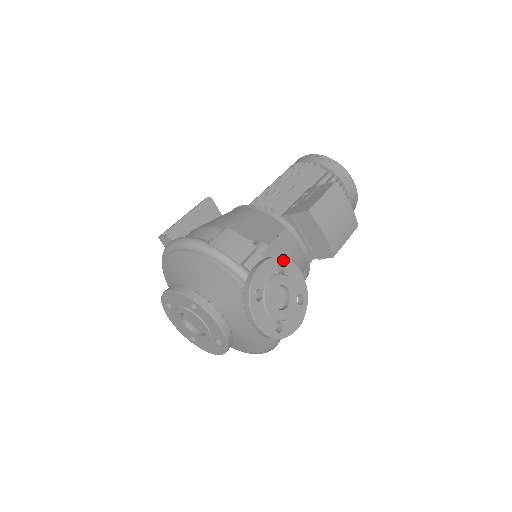
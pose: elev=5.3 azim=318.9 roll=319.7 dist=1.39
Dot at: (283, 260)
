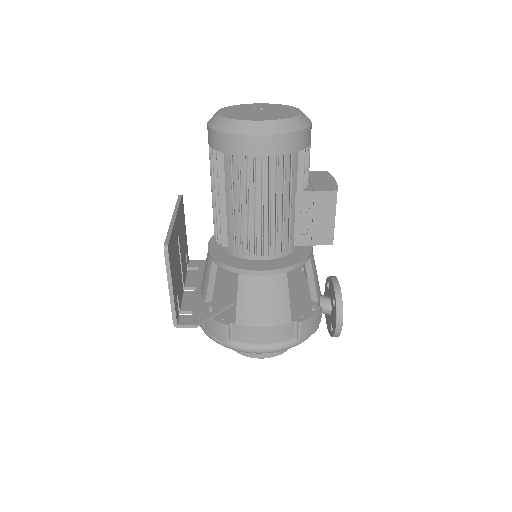
Dot at: occluded
